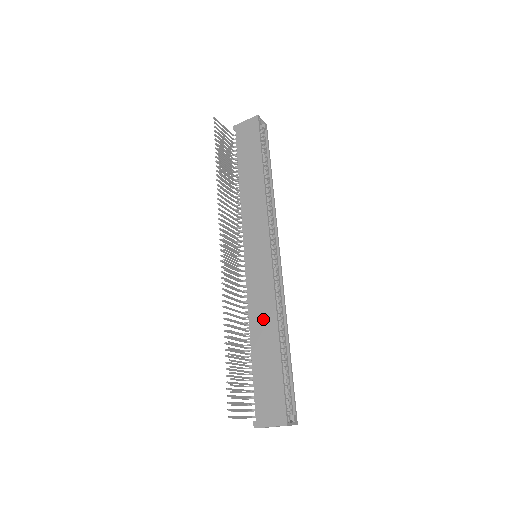
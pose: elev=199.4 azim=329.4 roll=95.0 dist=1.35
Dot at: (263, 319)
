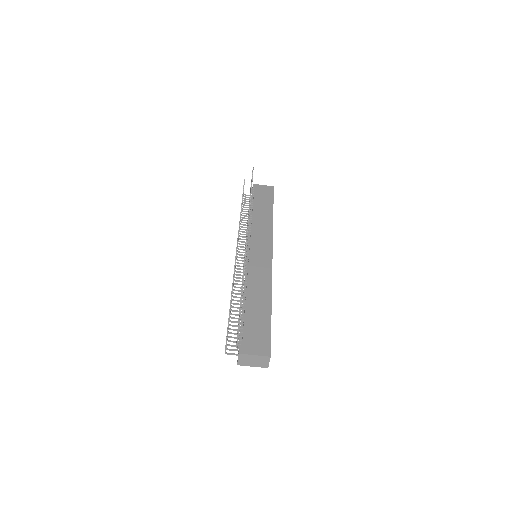
Dot at: (260, 289)
